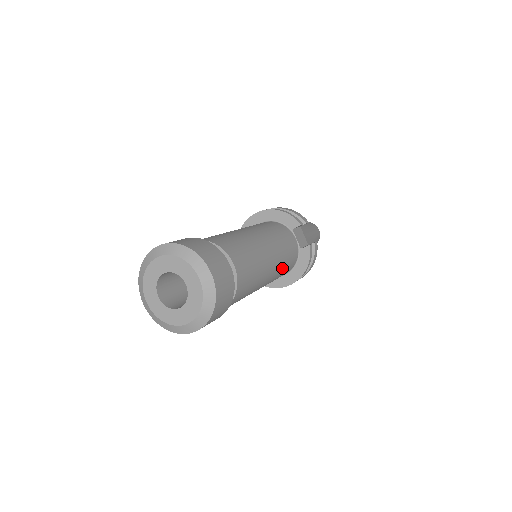
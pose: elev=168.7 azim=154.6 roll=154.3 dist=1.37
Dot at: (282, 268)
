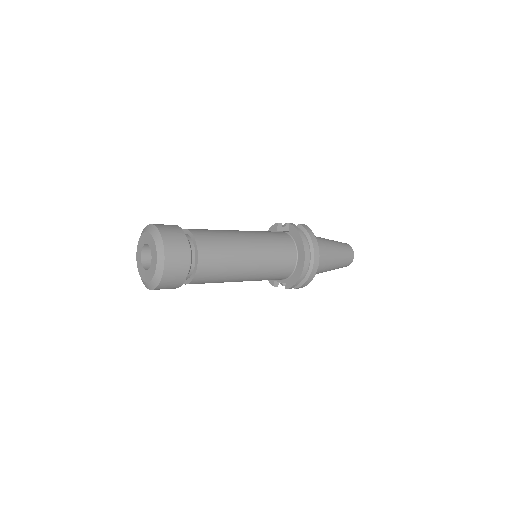
Dot at: (267, 240)
